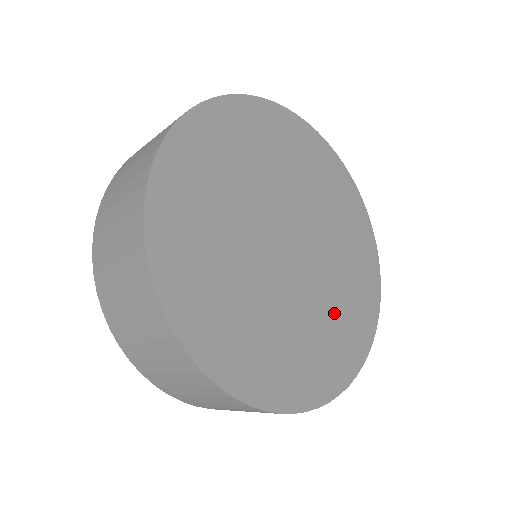
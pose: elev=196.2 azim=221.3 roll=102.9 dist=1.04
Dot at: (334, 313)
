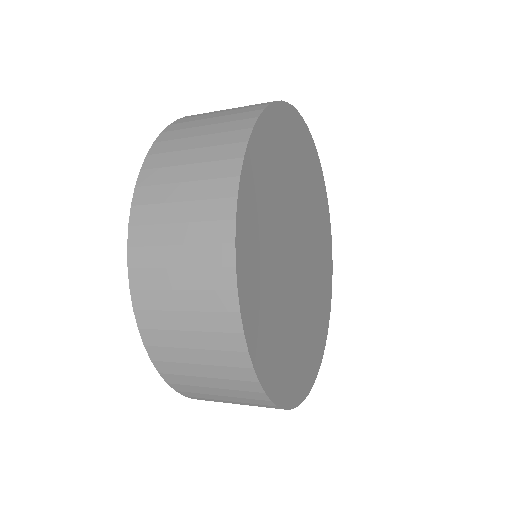
Dot at: (320, 264)
